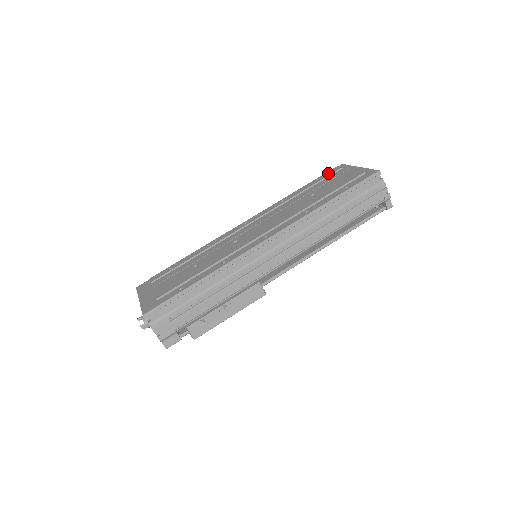
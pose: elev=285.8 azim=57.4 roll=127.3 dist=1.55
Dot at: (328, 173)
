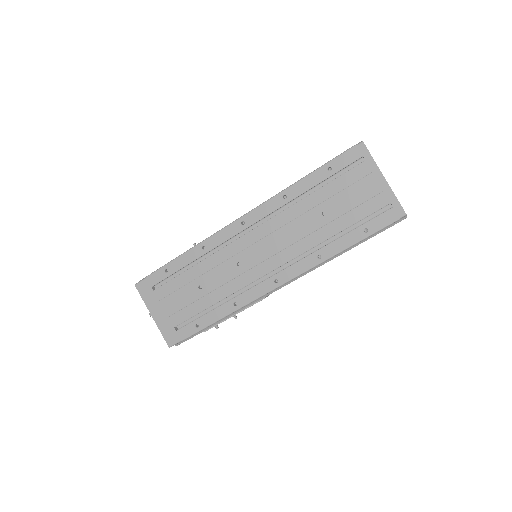
Dot at: (344, 160)
